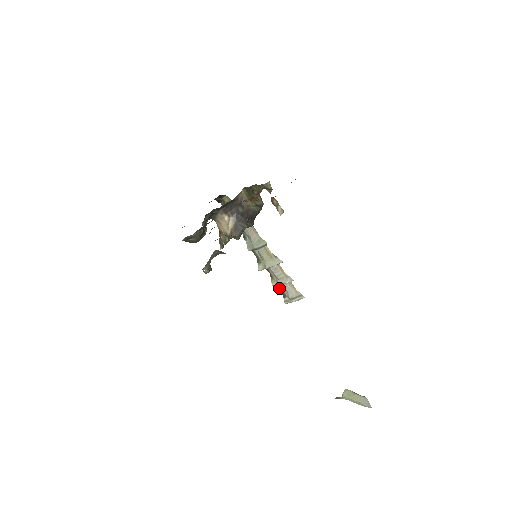
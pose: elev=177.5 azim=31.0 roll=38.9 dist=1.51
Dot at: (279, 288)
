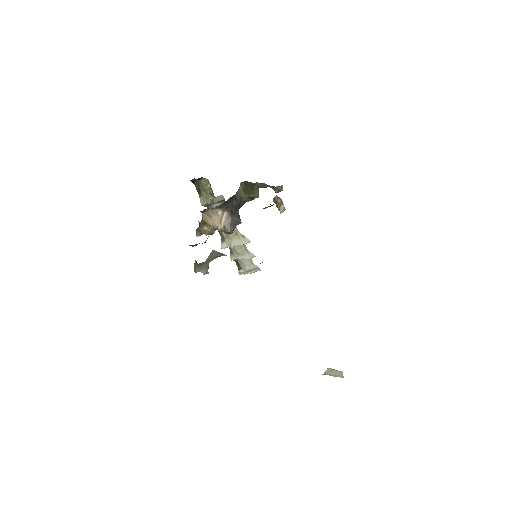
Dot at: (236, 262)
